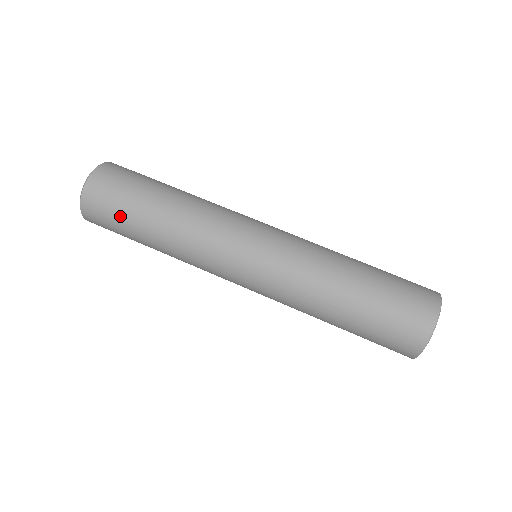
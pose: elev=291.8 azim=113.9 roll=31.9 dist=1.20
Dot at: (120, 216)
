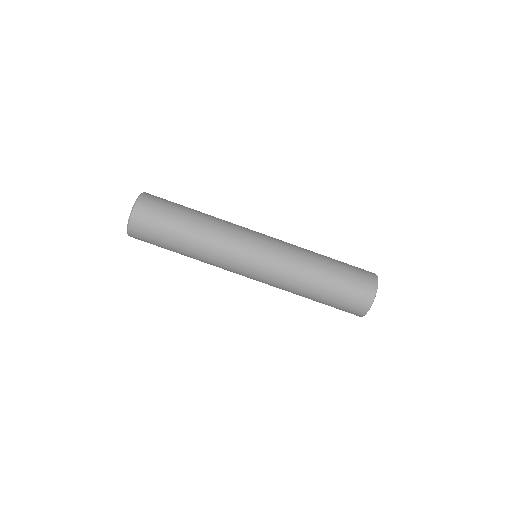
Dot at: (161, 233)
